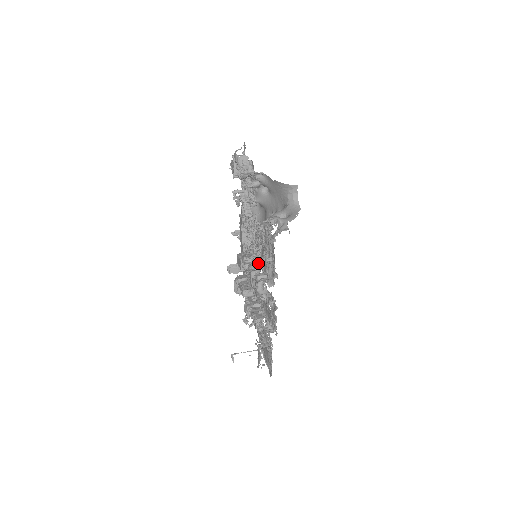
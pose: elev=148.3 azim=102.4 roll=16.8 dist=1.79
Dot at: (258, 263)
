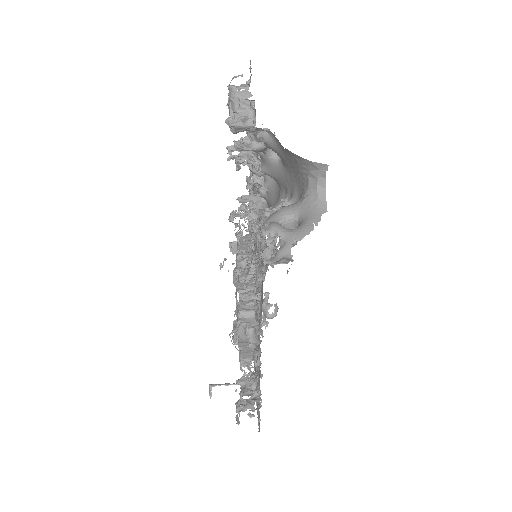
Dot at: occluded
